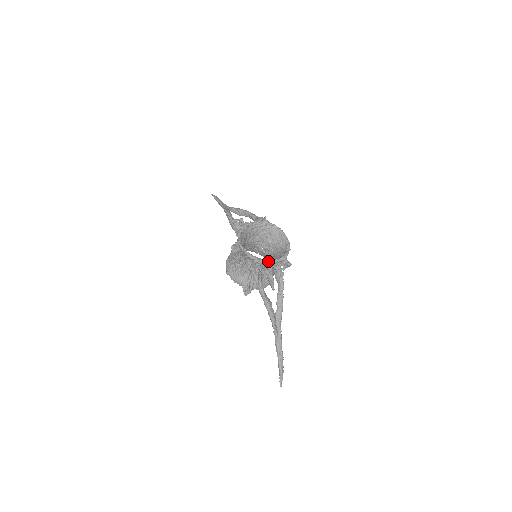
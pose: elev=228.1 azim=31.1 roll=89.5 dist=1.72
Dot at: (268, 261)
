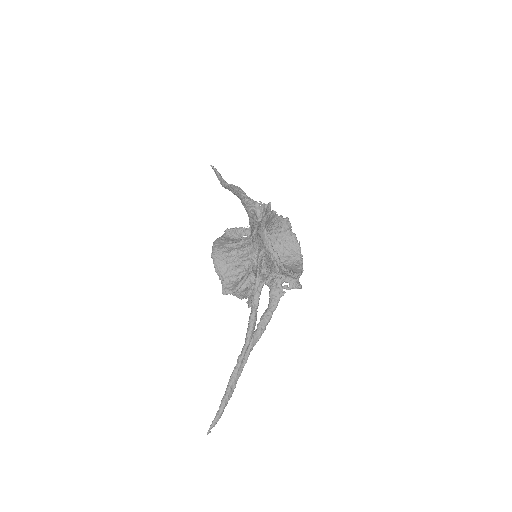
Dot at: occluded
